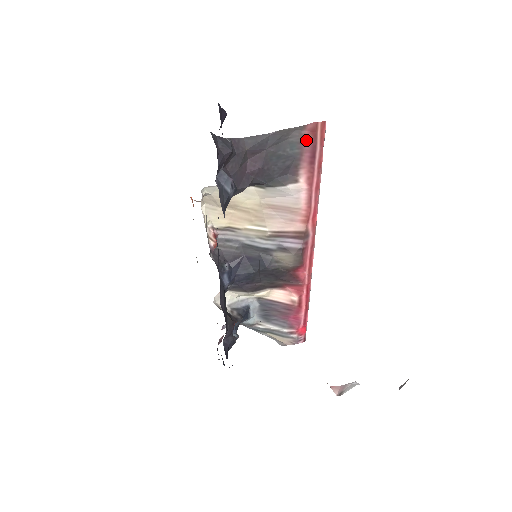
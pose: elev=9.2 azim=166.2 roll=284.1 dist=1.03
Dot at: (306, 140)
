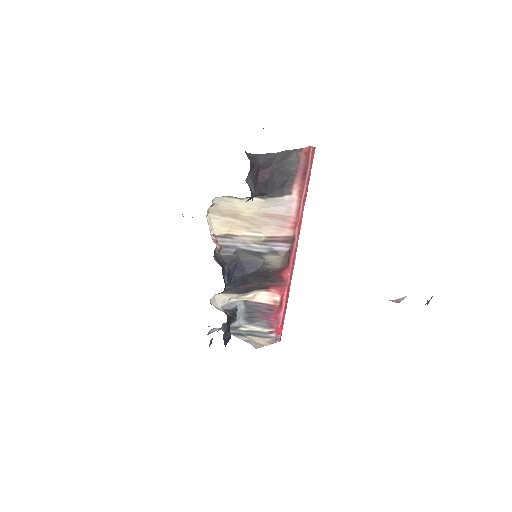
Dot at: (301, 160)
